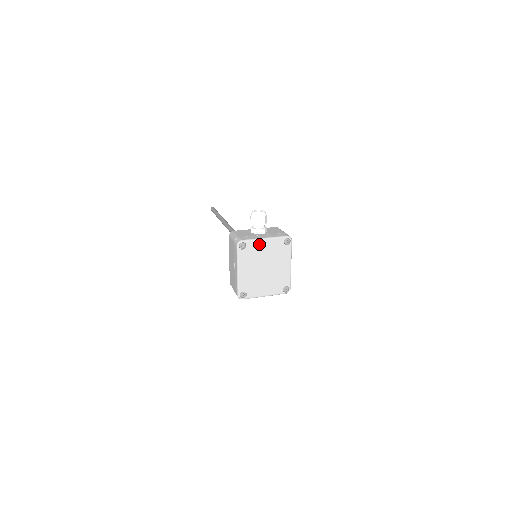
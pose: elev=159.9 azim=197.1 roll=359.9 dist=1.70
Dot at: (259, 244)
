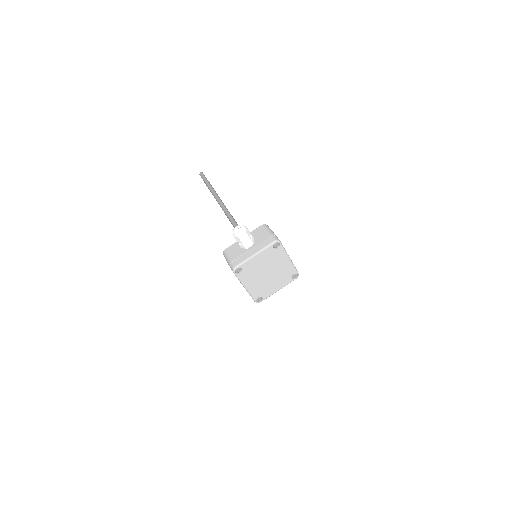
Dot at: (252, 261)
